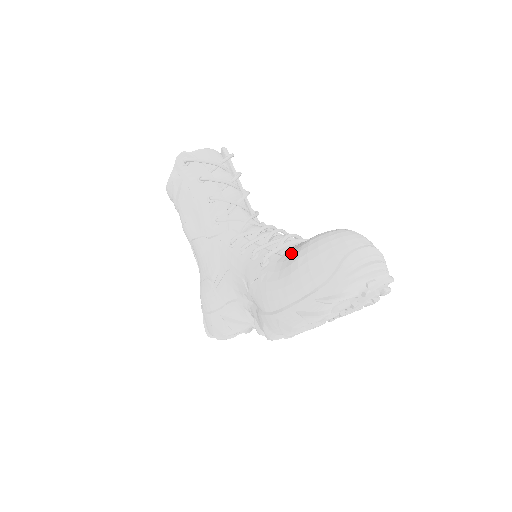
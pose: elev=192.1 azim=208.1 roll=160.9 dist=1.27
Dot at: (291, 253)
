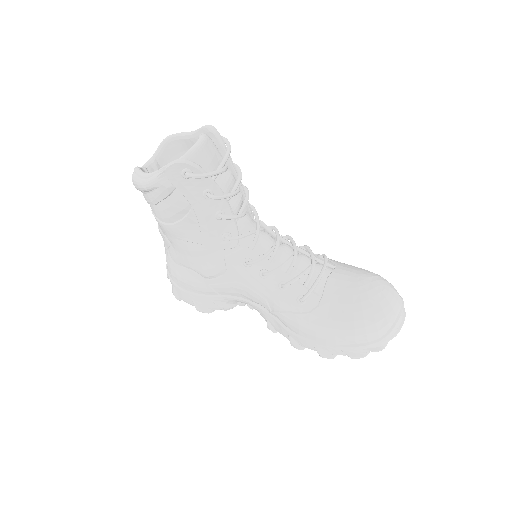
Dot at: (337, 304)
